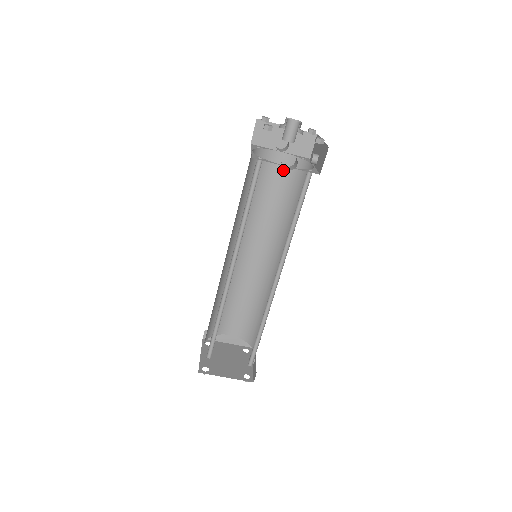
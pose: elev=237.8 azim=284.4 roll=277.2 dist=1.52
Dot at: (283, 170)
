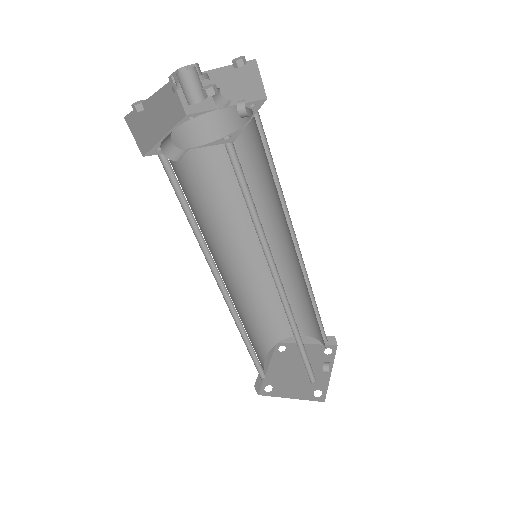
Dot at: occluded
